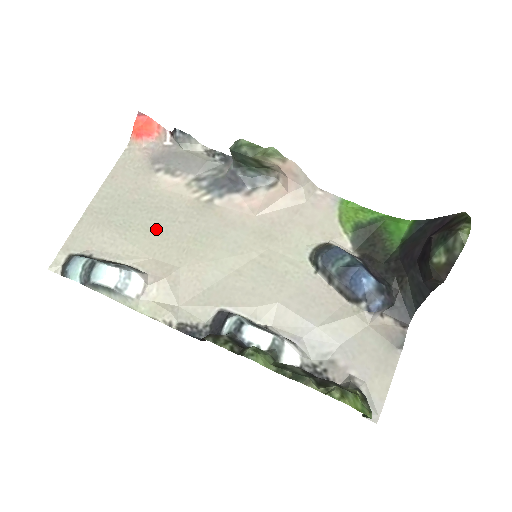
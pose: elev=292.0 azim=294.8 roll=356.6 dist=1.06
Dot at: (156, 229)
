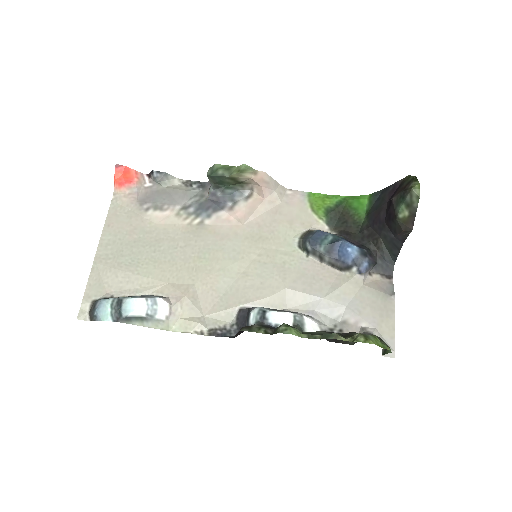
Dot at: (162, 258)
